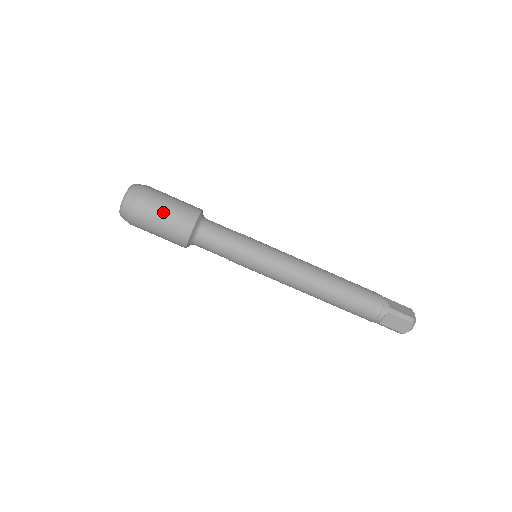
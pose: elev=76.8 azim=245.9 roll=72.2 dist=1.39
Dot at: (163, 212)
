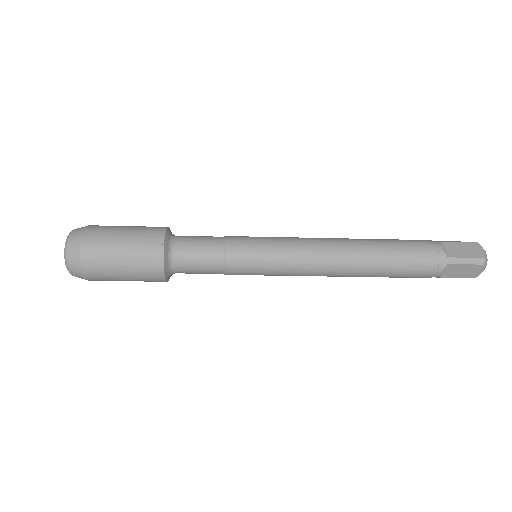
Dot at: occluded
